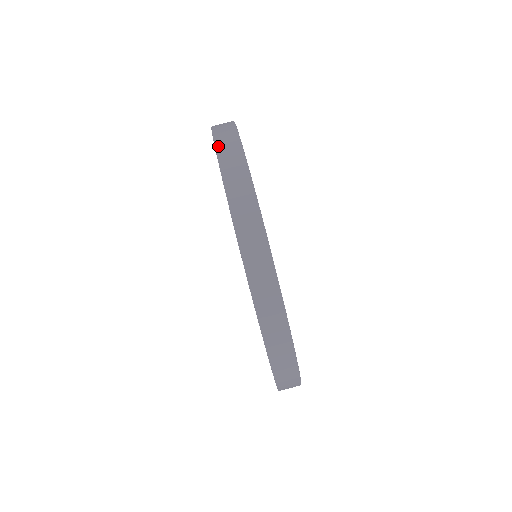
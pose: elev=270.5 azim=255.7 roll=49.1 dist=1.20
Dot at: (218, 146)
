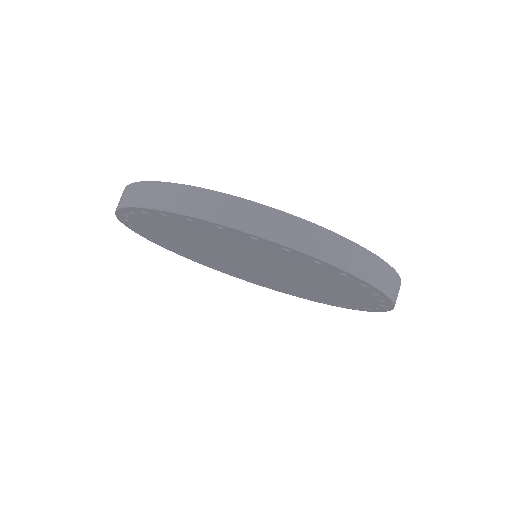
Dot at: (216, 219)
